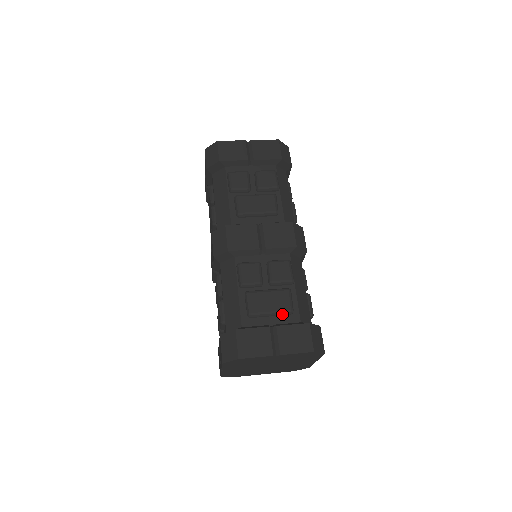
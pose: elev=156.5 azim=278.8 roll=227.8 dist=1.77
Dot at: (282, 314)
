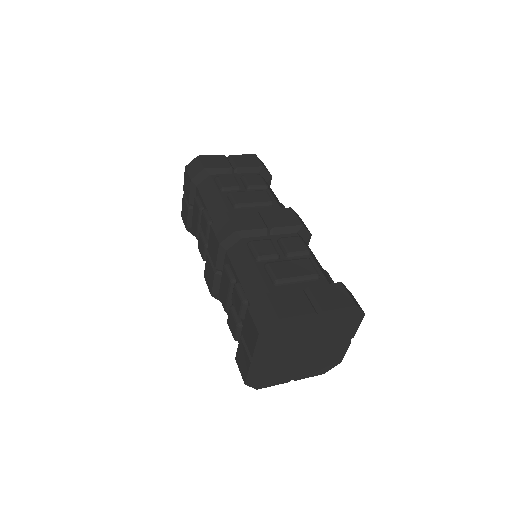
Dot at: (309, 279)
